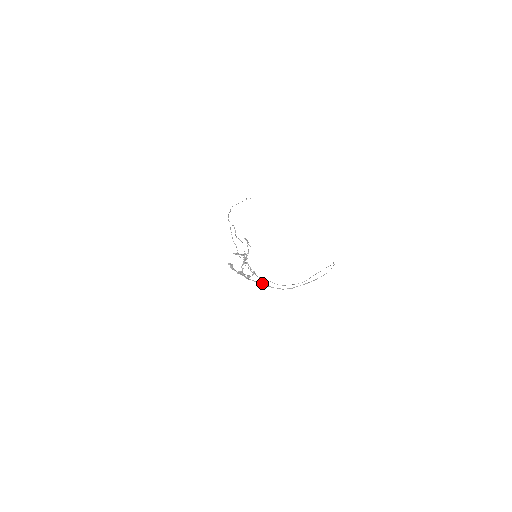
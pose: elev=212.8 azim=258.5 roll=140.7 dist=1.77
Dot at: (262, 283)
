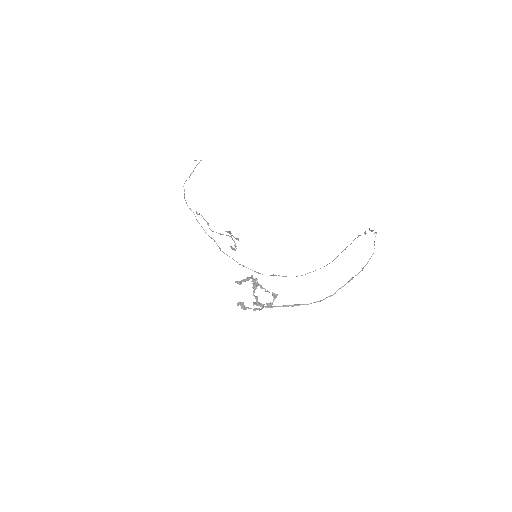
Dot at: (290, 305)
